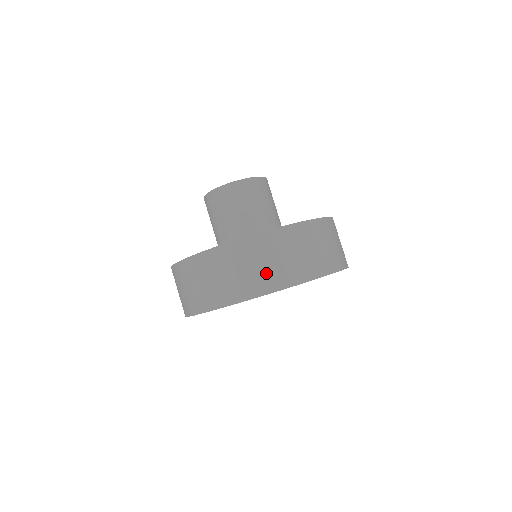
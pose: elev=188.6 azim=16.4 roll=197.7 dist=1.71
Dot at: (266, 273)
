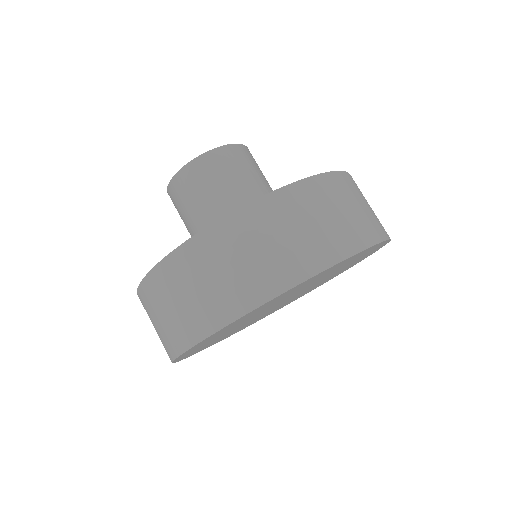
Dot at: (281, 257)
